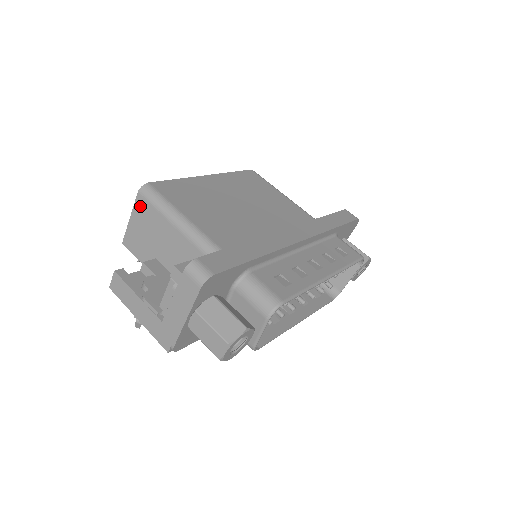
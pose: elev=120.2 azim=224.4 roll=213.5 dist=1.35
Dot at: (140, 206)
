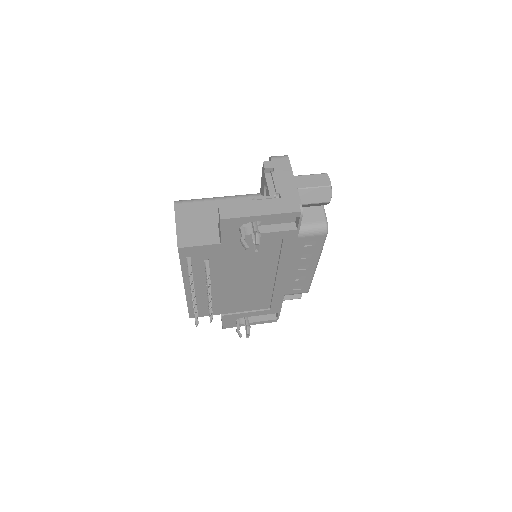
Dot at: (182, 210)
